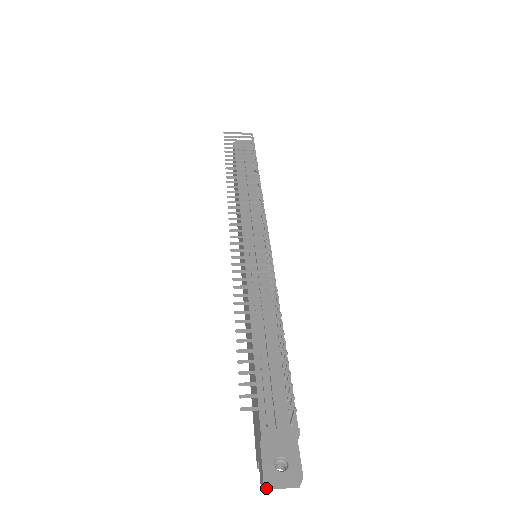
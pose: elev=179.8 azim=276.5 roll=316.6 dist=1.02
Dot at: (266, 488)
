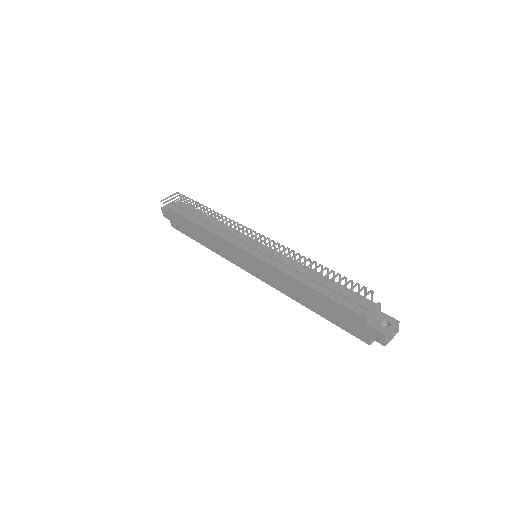
Dot at: (386, 343)
